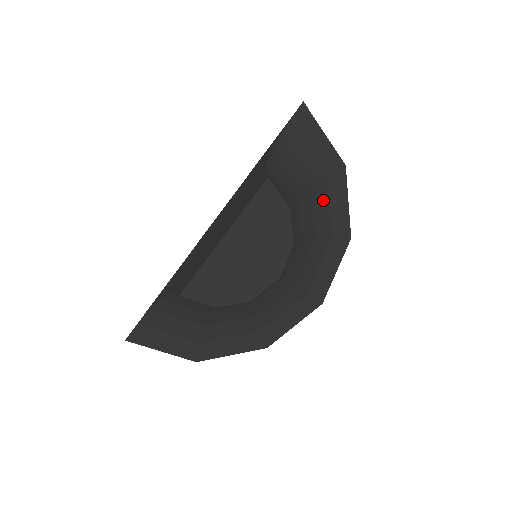
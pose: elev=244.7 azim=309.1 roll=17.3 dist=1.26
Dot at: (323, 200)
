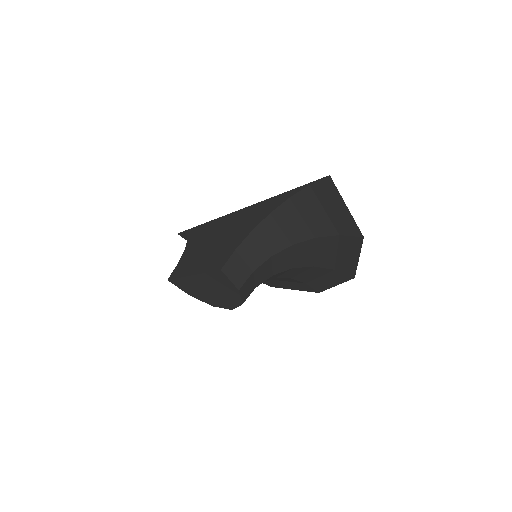
Dot at: (330, 249)
